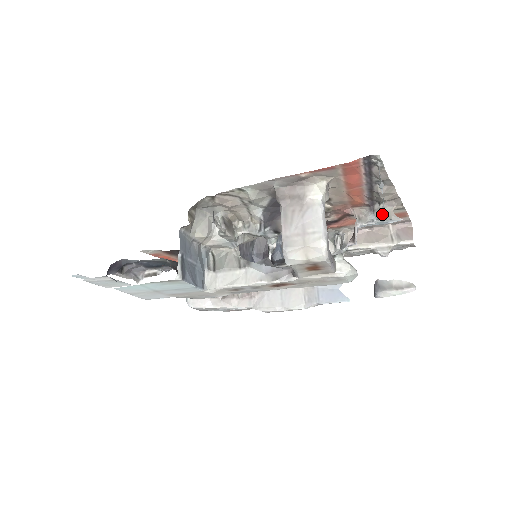
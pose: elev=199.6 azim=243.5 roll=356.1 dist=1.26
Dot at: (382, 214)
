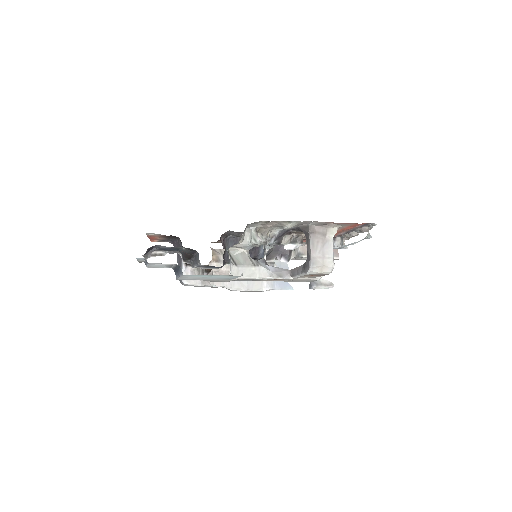
Dot at: (346, 246)
